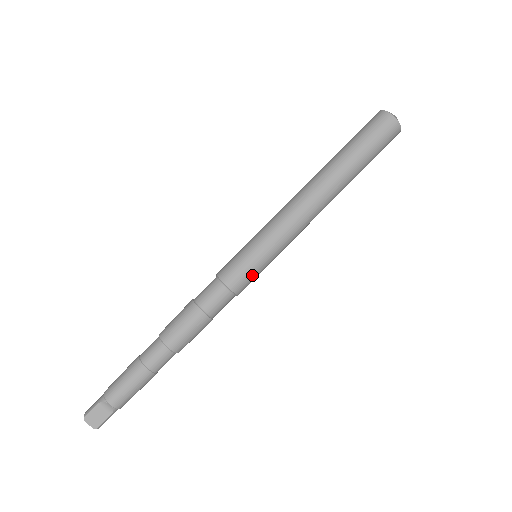
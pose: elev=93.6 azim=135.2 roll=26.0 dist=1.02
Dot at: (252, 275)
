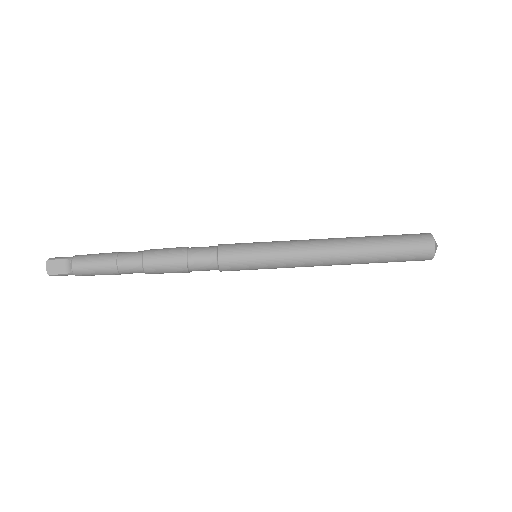
Dot at: (241, 266)
